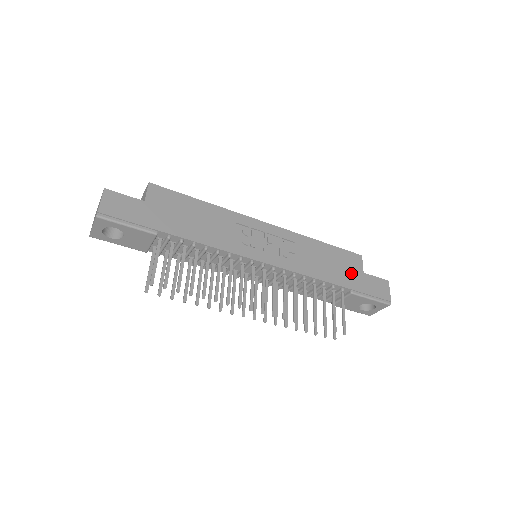
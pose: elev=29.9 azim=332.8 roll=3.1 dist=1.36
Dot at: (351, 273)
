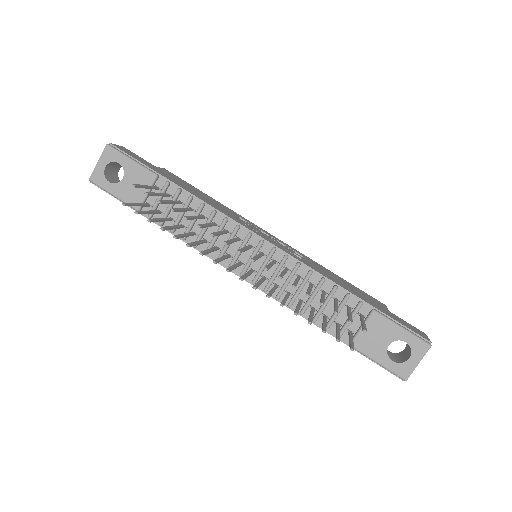
Dot at: (372, 302)
